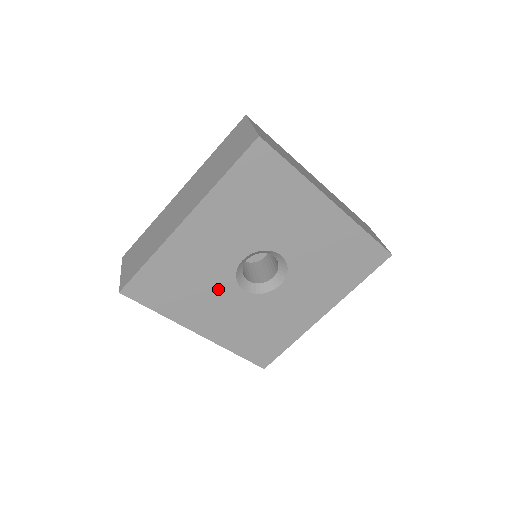
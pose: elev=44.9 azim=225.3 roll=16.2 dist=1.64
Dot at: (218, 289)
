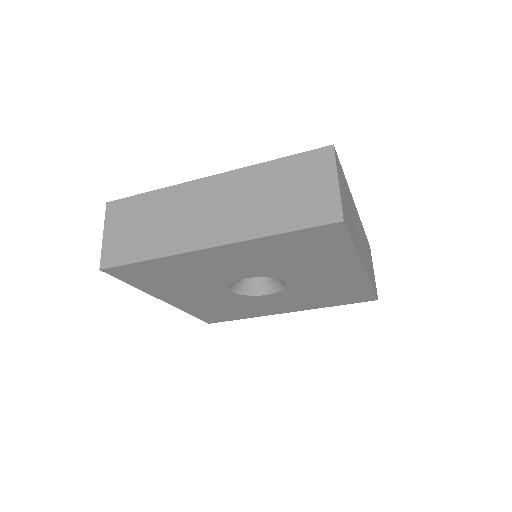
Dot at: (206, 286)
